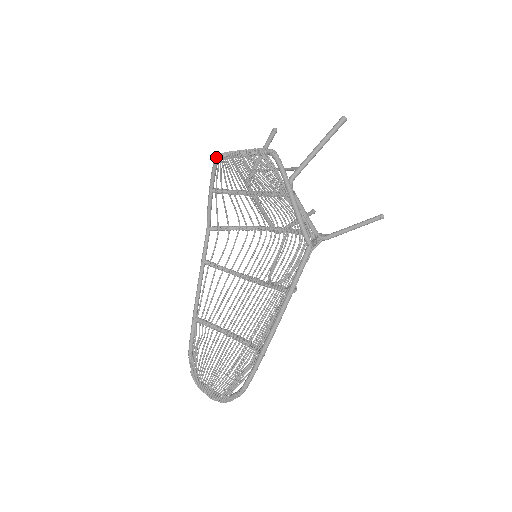
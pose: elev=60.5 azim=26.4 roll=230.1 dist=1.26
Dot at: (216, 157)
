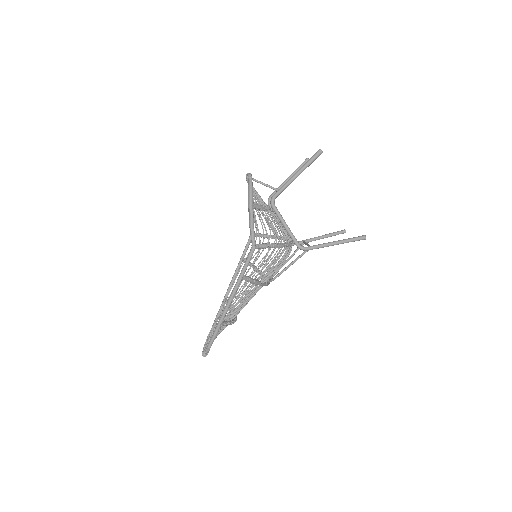
Dot at: occluded
